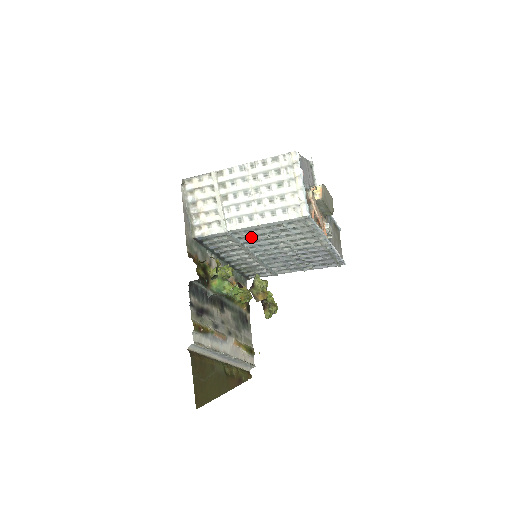
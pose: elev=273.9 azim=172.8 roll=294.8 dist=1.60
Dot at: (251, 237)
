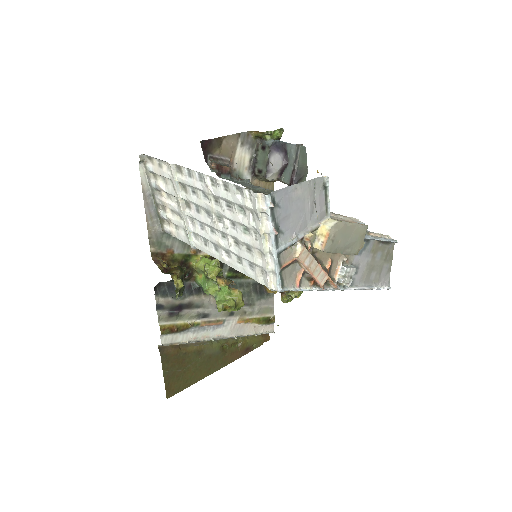
Dot at: occluded
